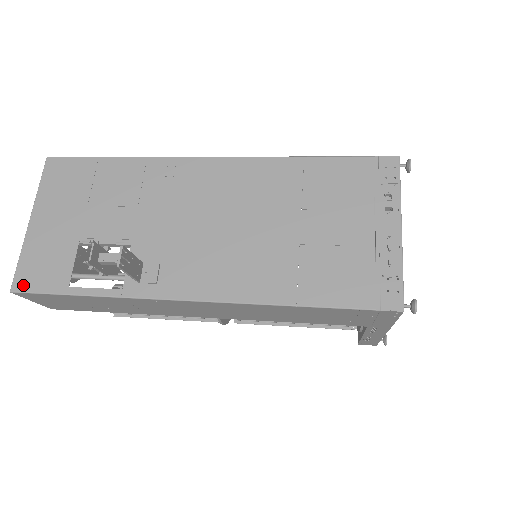
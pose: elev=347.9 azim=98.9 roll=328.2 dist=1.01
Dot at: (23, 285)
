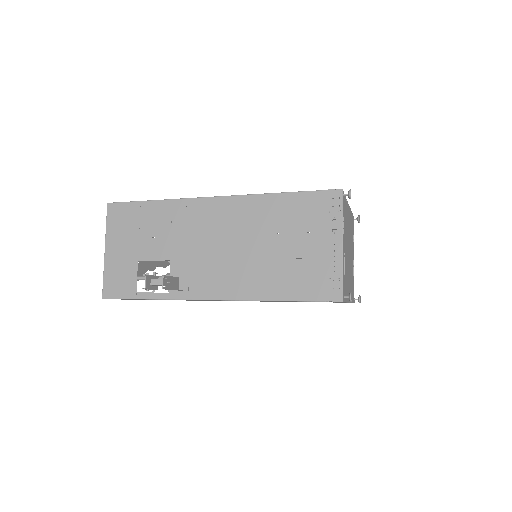
Dot at: (109, 294)
